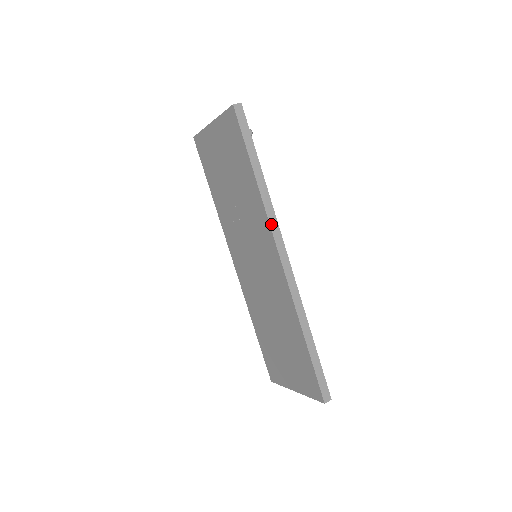
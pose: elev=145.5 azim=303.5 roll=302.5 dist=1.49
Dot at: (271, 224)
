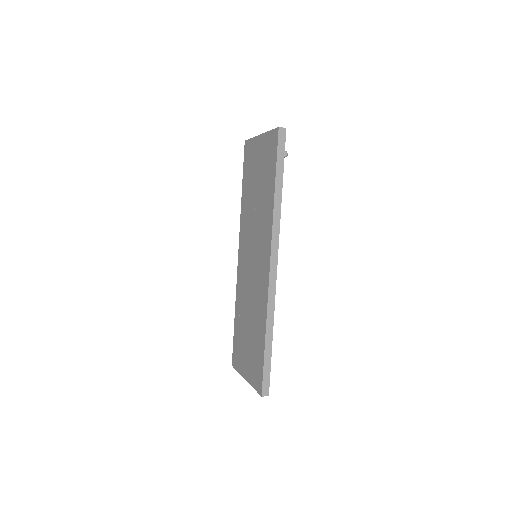
Dot at: (273, 234)
